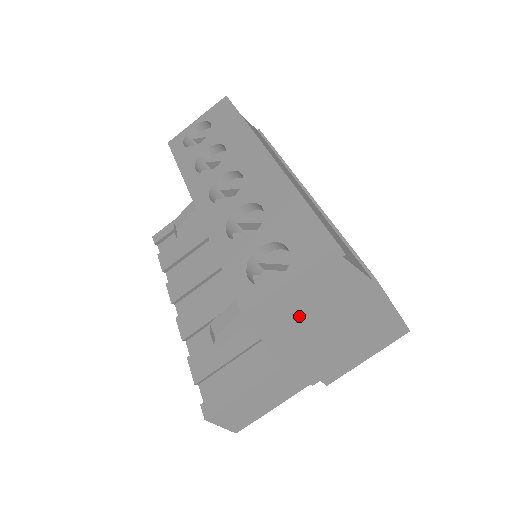
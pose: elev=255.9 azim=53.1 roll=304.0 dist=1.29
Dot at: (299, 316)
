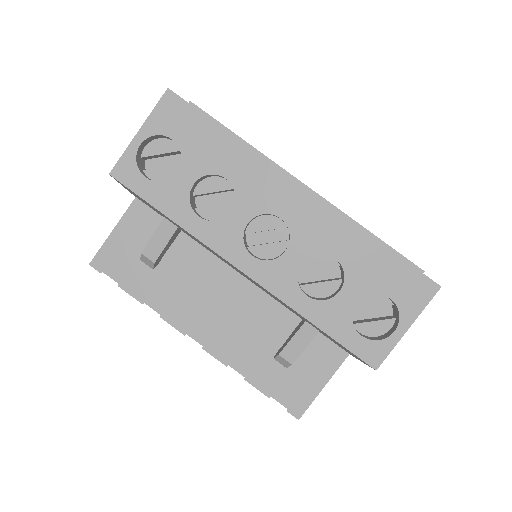
Dot at: occluded
